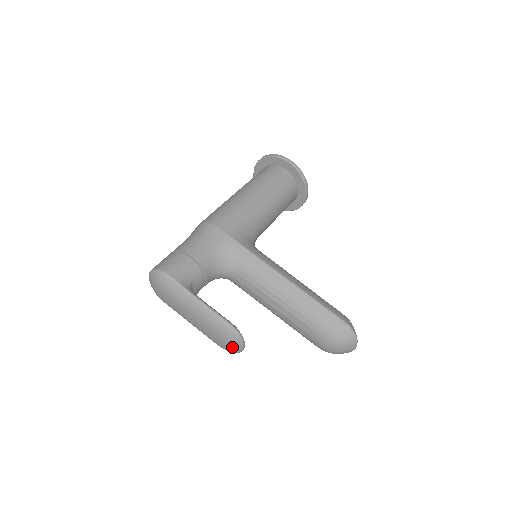
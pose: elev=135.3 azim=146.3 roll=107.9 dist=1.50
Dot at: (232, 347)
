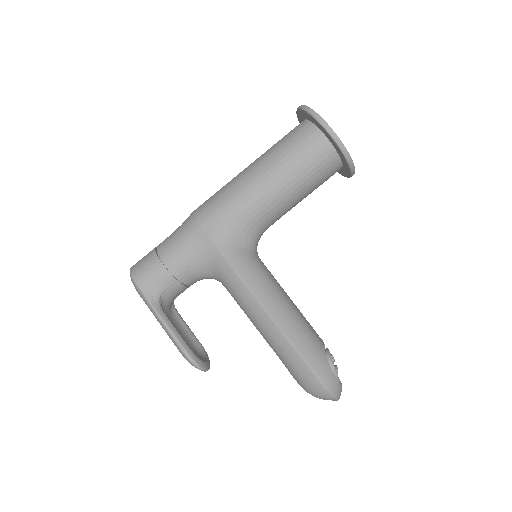
Dot at: occluded
